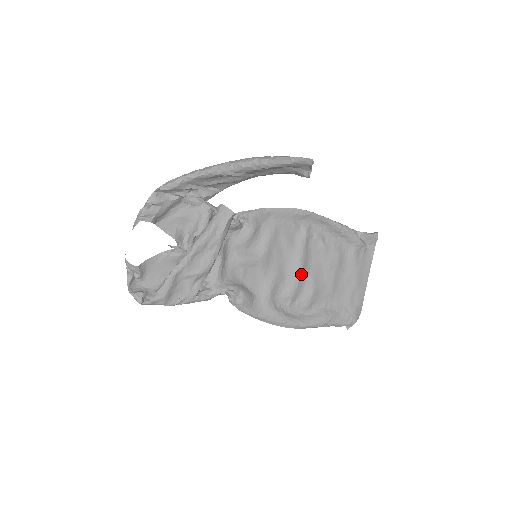
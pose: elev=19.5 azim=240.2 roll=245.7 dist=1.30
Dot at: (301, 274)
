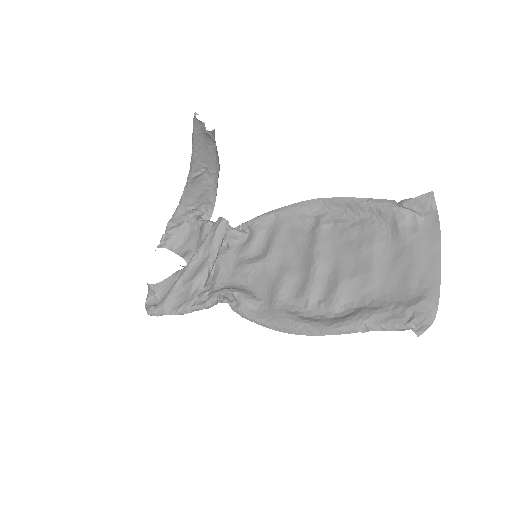
Dot at: (317, 266)
